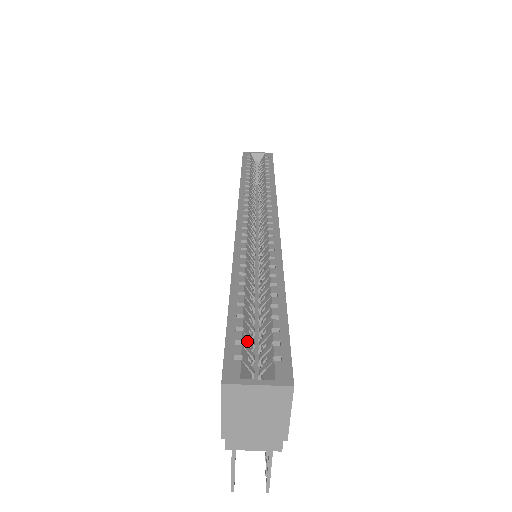
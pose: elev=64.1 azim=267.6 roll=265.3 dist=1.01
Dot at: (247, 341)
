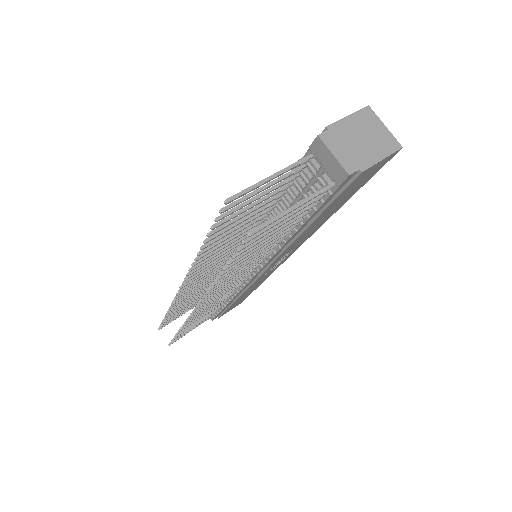
Dot at: occluded
